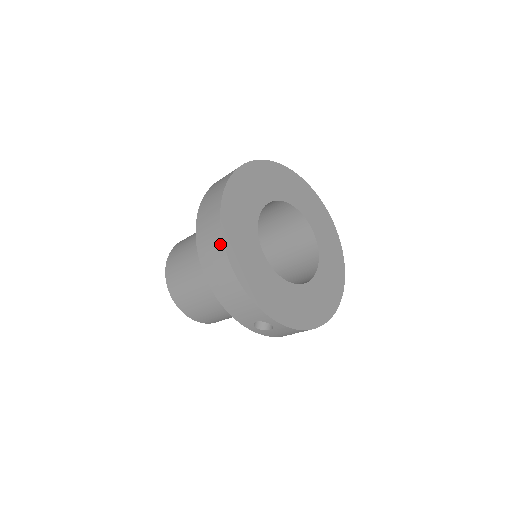
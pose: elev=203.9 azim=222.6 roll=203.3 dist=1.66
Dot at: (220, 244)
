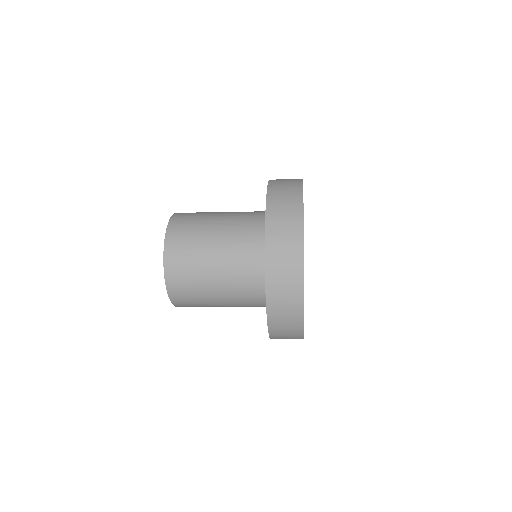
Dot at: occluded
